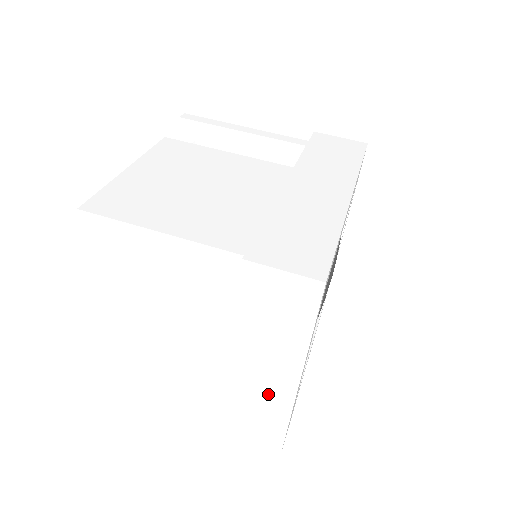
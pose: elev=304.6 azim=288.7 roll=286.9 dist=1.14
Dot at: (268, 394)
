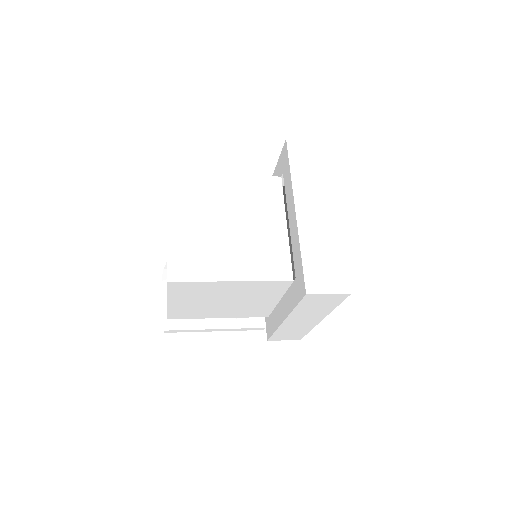
Dot at: (323, 226)
